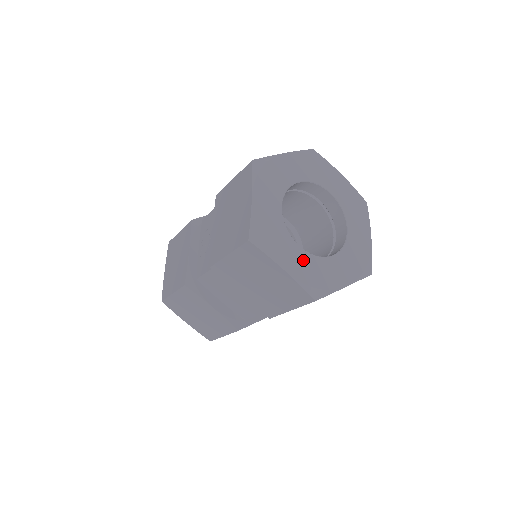
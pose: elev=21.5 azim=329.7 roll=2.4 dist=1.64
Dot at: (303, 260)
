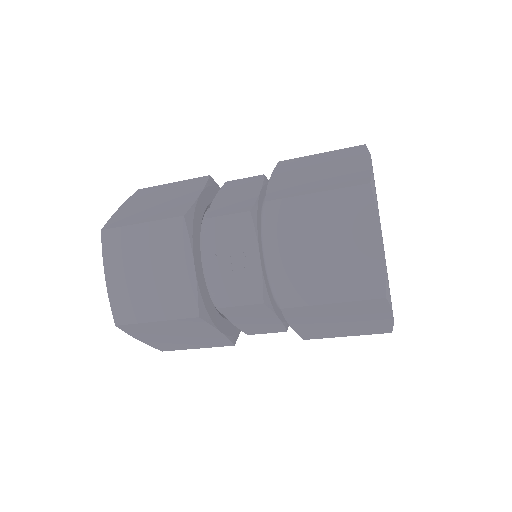
Dot at: occluded
